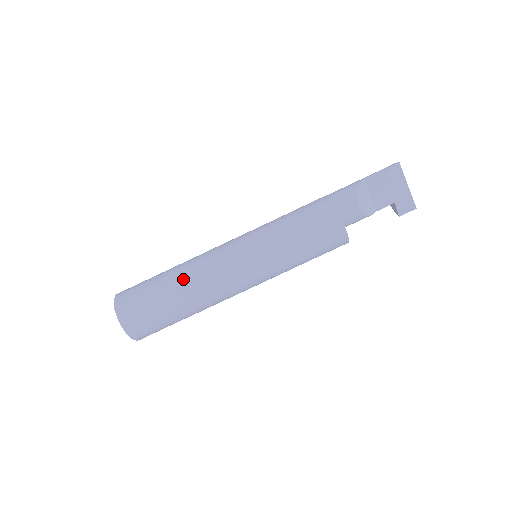
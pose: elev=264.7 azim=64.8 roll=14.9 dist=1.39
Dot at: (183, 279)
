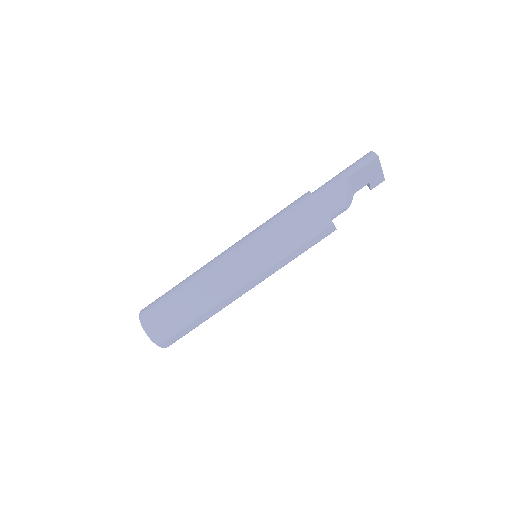
Dot at: (205, 302)
